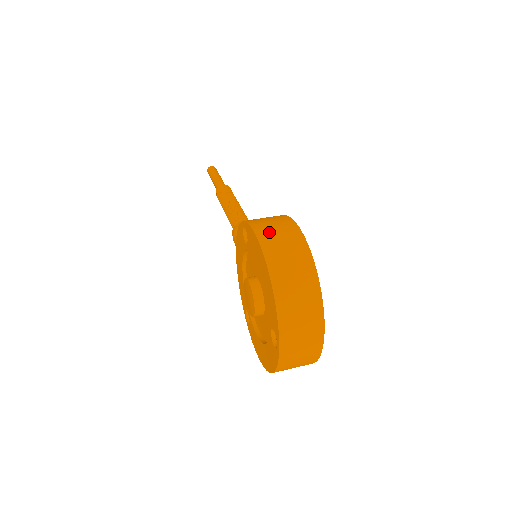
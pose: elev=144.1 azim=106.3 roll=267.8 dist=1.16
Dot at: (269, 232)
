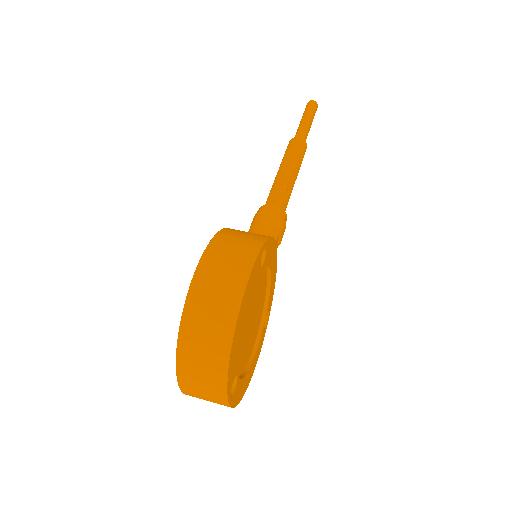
Dot at: (212, 270)
